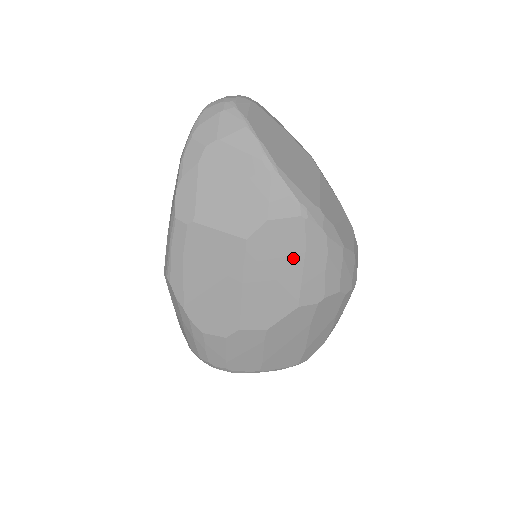
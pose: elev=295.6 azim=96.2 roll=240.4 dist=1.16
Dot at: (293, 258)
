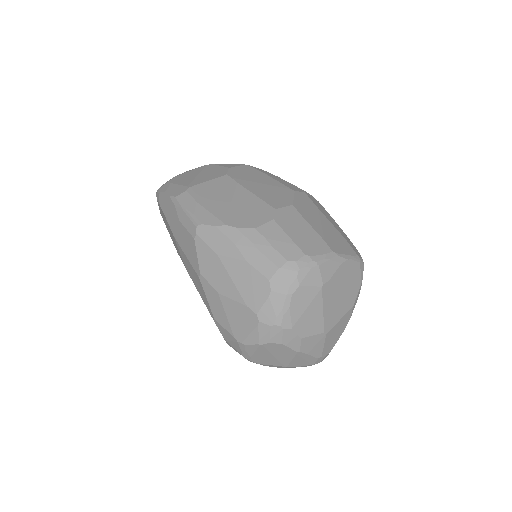
Dot at: (261, 176)
